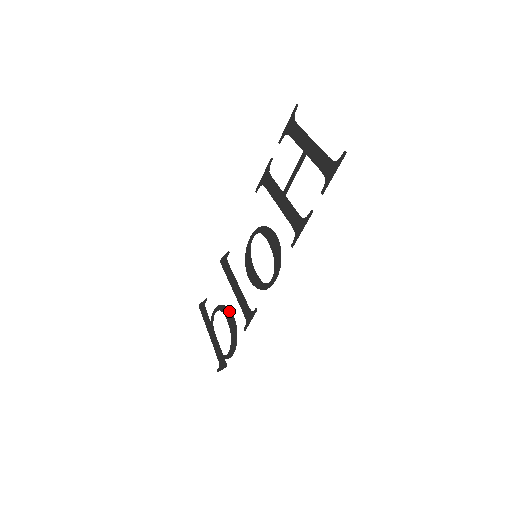
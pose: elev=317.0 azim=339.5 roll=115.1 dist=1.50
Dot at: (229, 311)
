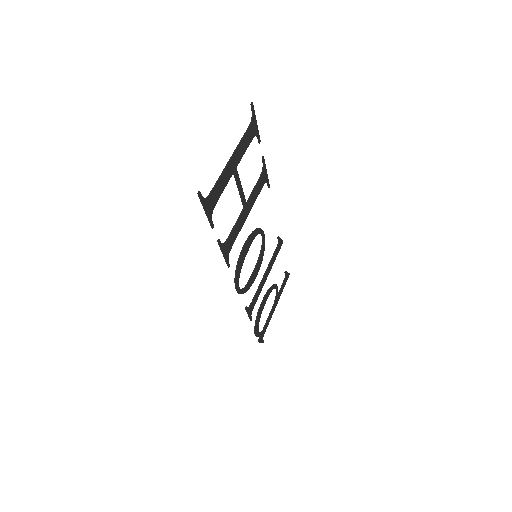
Dot at: (265, 295)
